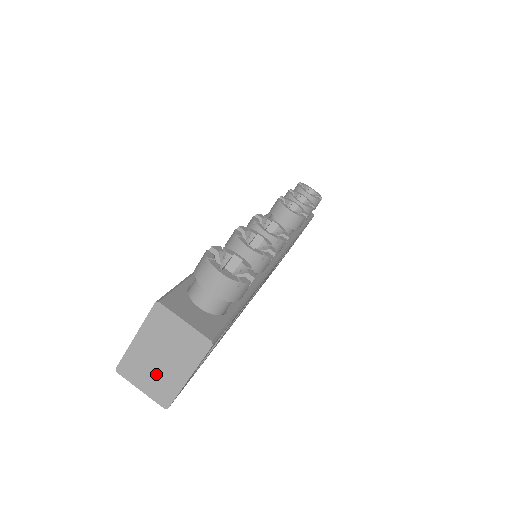
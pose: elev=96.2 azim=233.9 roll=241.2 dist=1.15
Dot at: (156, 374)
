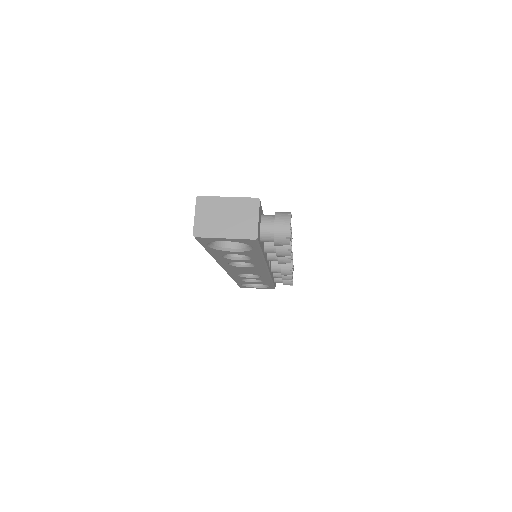
Dot at: (213, 219)
